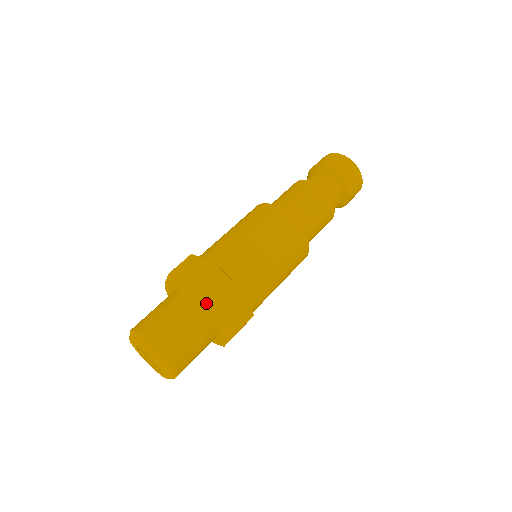
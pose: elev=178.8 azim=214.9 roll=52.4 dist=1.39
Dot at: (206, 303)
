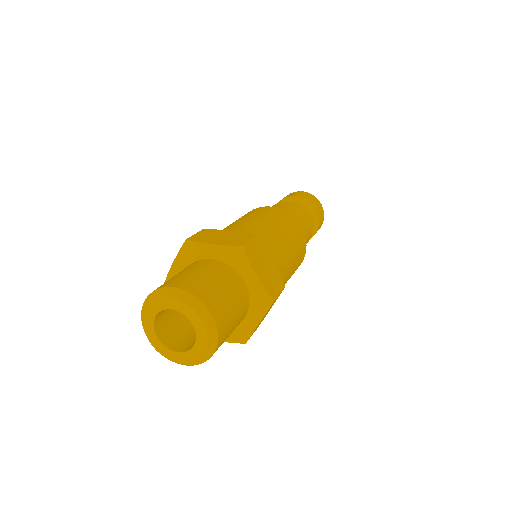
Dot at: (244, 254)
